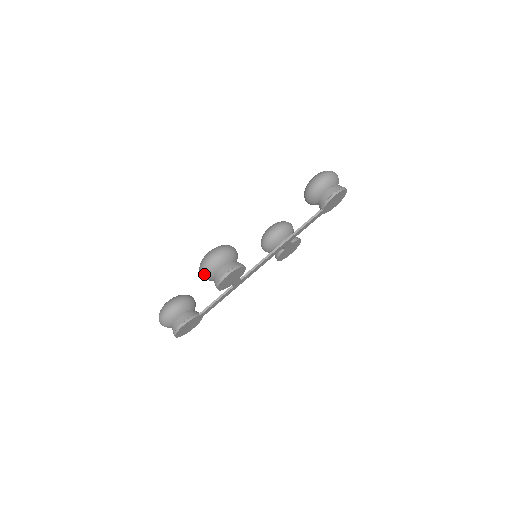
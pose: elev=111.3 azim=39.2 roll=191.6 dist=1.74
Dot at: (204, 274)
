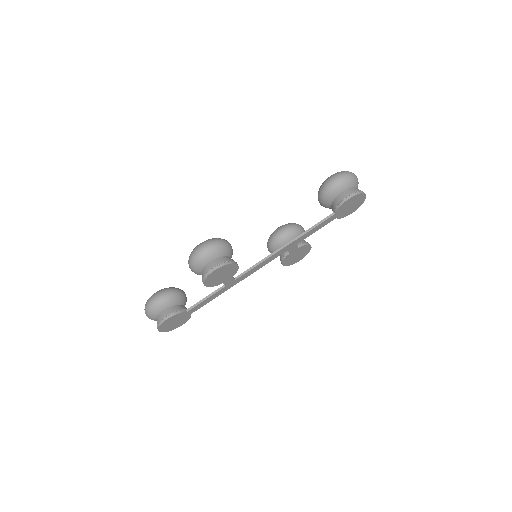
Dot at: (192, 266)
